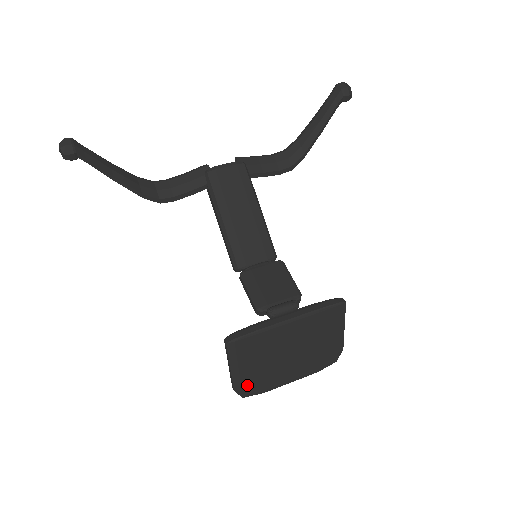
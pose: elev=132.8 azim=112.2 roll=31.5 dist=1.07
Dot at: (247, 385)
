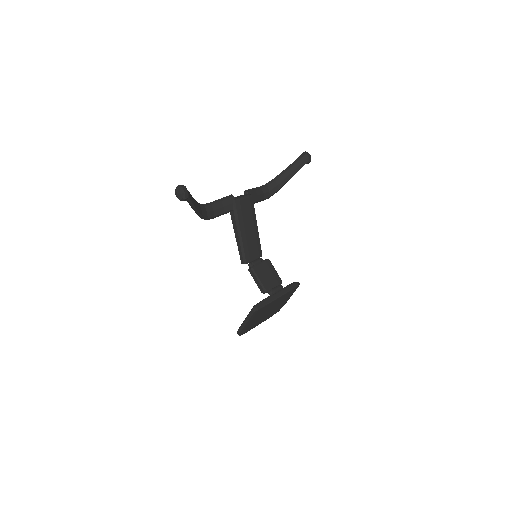
Dot at: (246, 330)
